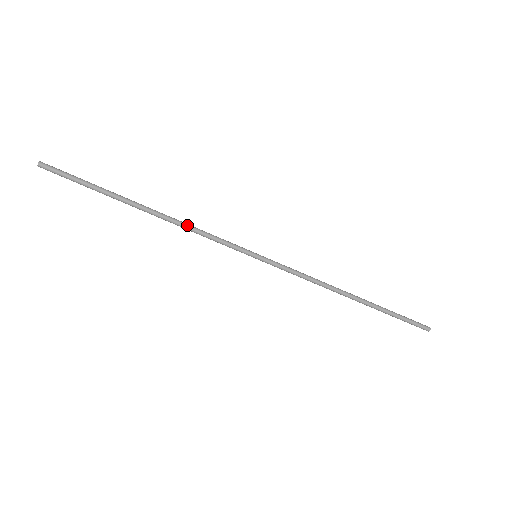
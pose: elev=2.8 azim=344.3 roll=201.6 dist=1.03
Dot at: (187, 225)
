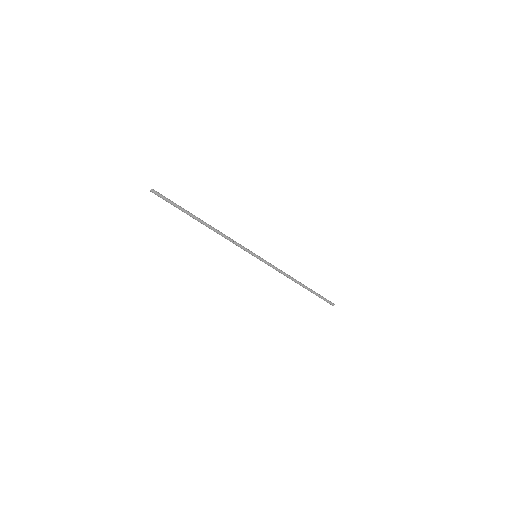
Dot at: (224, 235)
